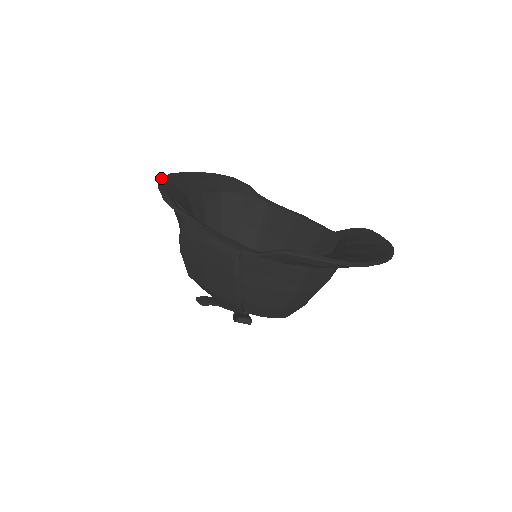
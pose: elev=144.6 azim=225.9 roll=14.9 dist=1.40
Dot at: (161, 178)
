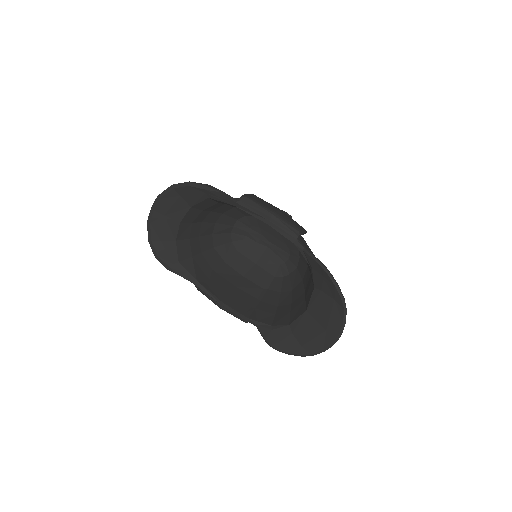
Dot at: (149, 242)
